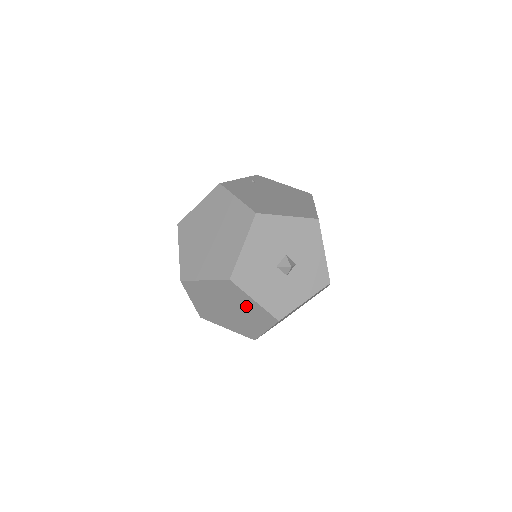
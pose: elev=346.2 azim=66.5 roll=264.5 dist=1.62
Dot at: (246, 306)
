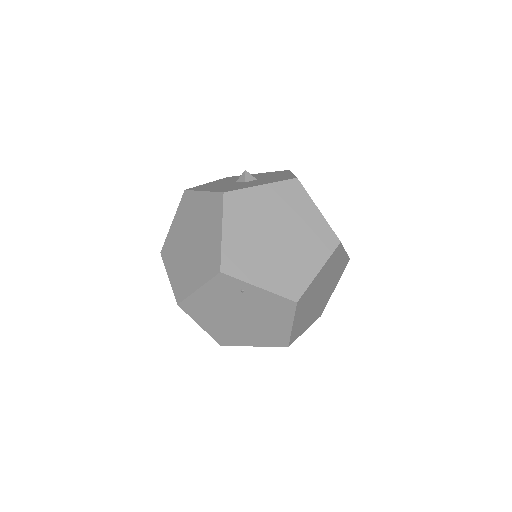
Dot at: (200, 212)
